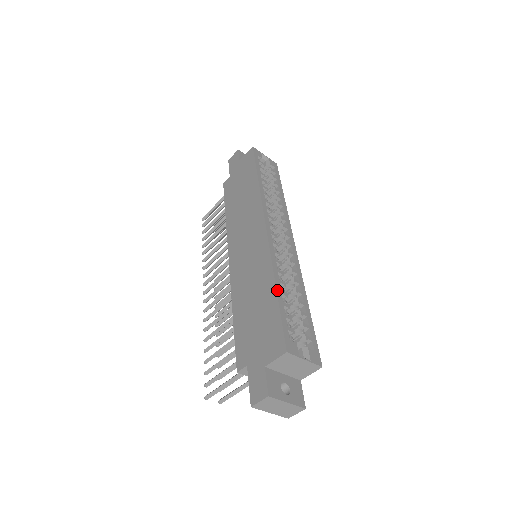
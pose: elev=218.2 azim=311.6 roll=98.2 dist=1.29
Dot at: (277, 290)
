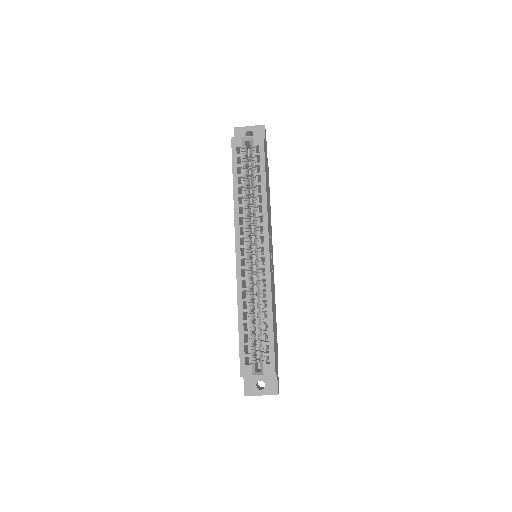
Dot at: (239, 322)
